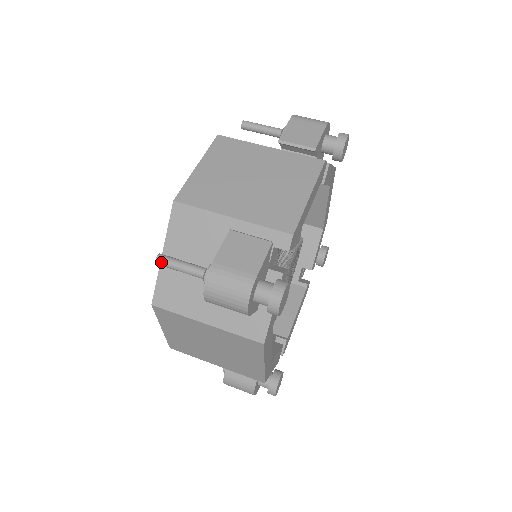
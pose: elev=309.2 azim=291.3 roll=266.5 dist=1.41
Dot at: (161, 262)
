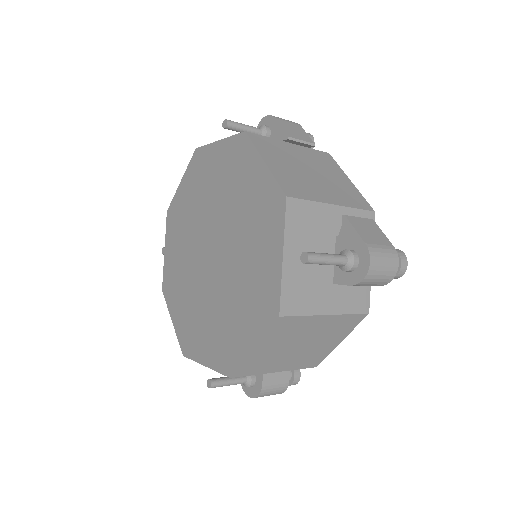
Dot at: (313, 259)
